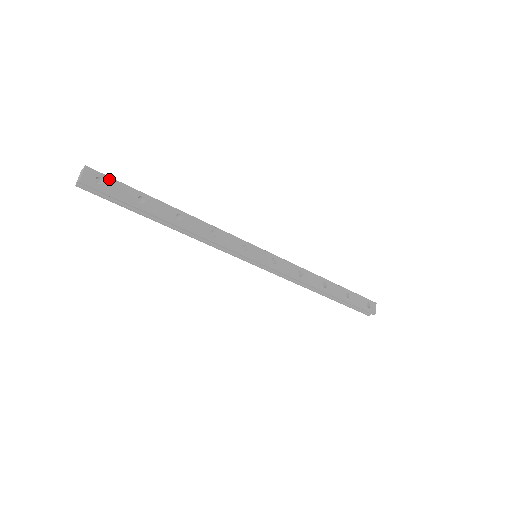
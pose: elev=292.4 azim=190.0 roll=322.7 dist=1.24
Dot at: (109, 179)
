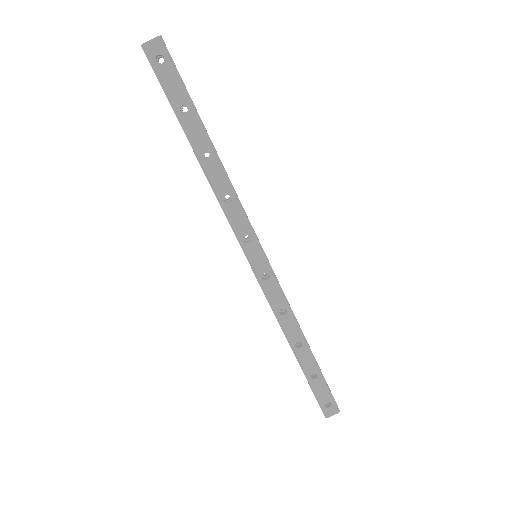
Dot at: (171, 66)
